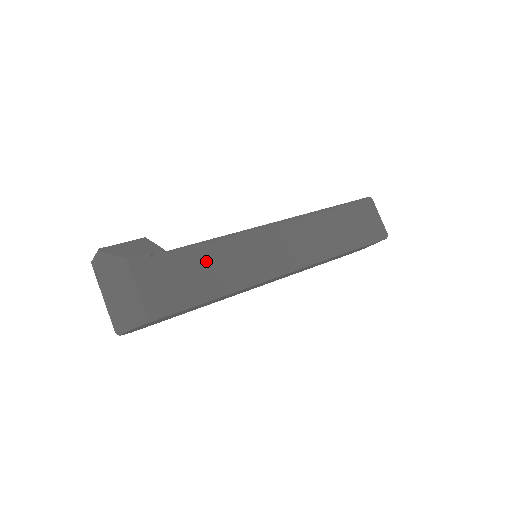
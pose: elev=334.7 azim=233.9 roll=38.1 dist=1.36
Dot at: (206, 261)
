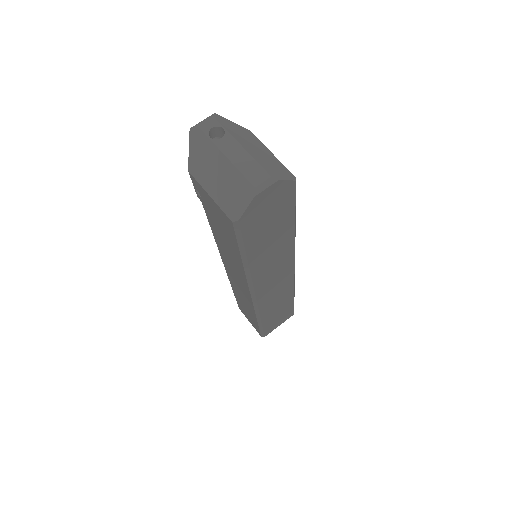
Dot at: occluded
